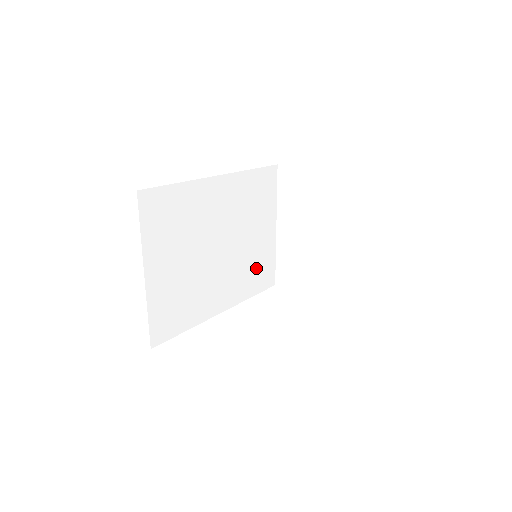
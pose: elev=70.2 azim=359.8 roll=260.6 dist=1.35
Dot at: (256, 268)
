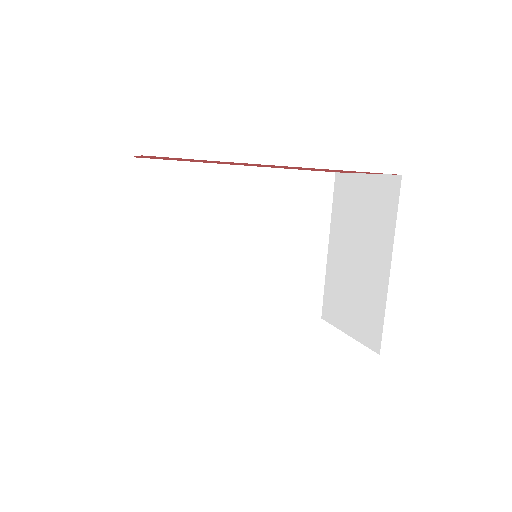
Dot at: (291, 287)
